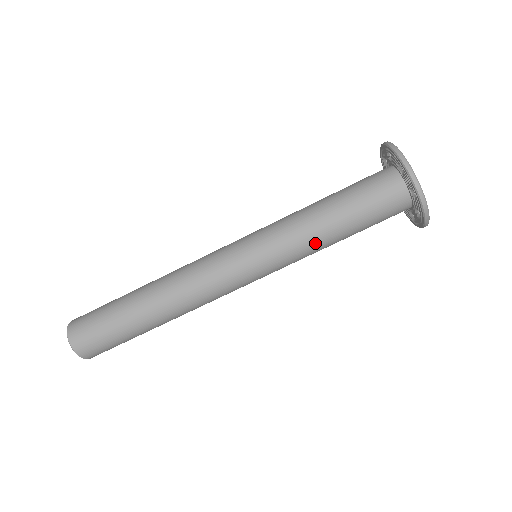
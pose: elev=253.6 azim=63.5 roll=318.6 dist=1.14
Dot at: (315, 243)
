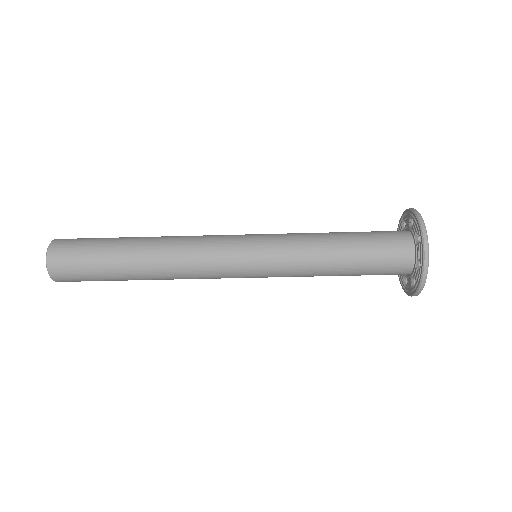
Dot at: (315, 269)
